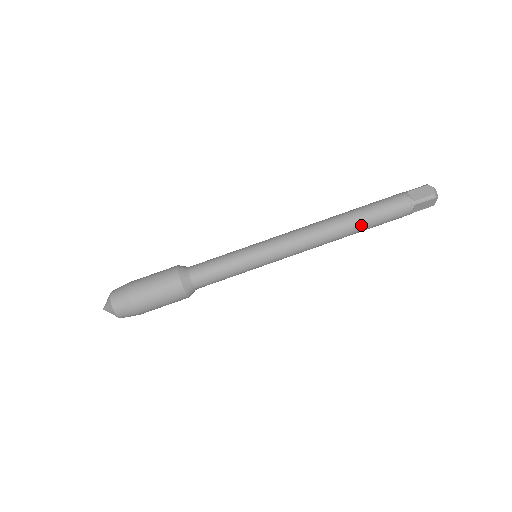
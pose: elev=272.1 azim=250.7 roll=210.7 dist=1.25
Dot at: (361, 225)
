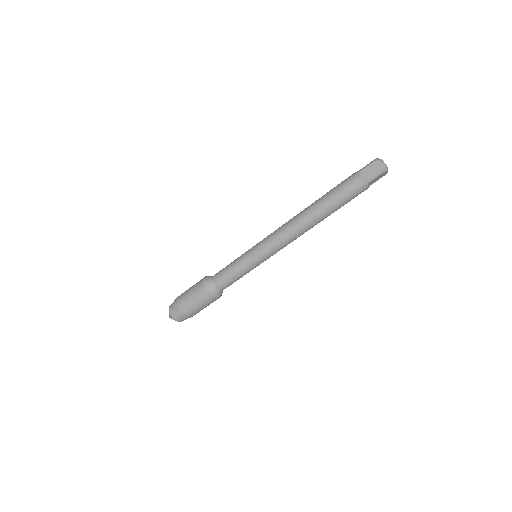
Dot at: (327, 213)
